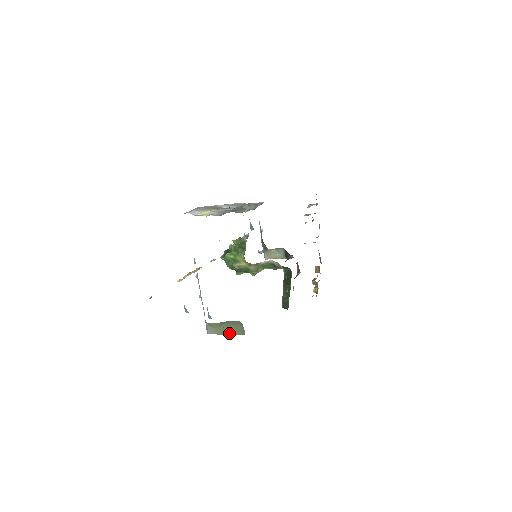
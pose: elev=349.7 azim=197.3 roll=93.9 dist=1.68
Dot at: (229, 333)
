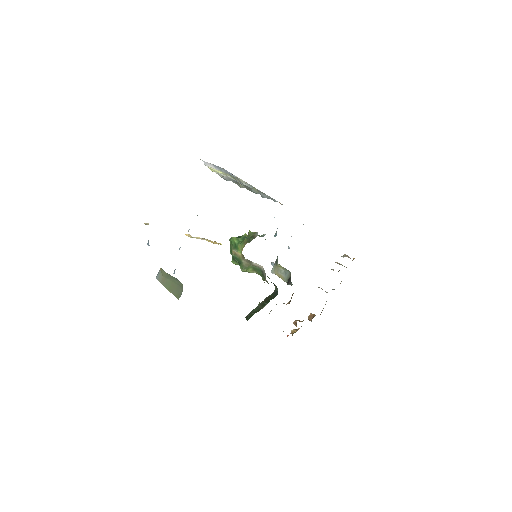
Dot at: (170, 289)
